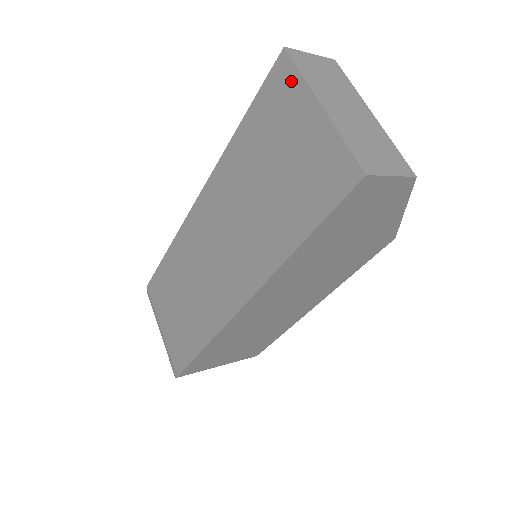
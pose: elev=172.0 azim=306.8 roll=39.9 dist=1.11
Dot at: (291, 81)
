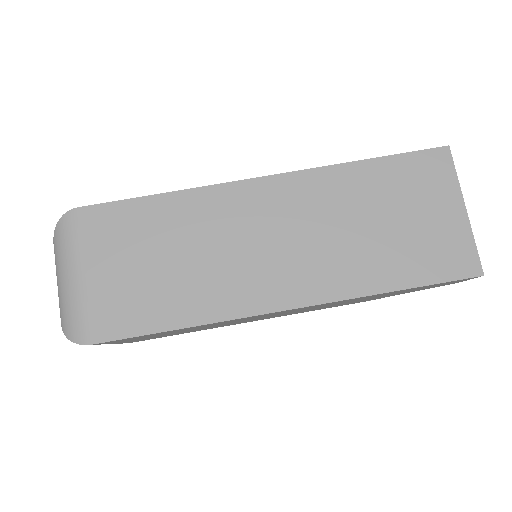
Dot at: (446, 172)
